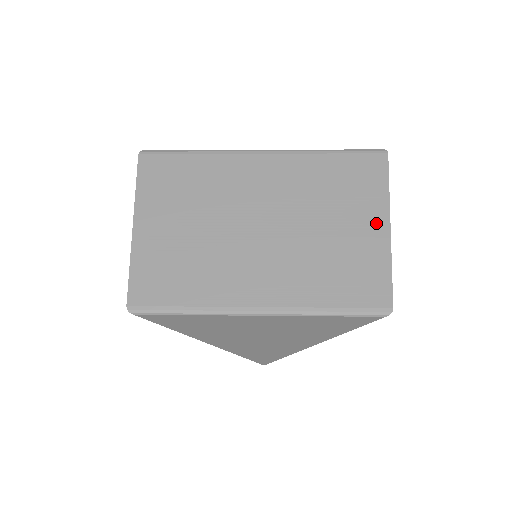
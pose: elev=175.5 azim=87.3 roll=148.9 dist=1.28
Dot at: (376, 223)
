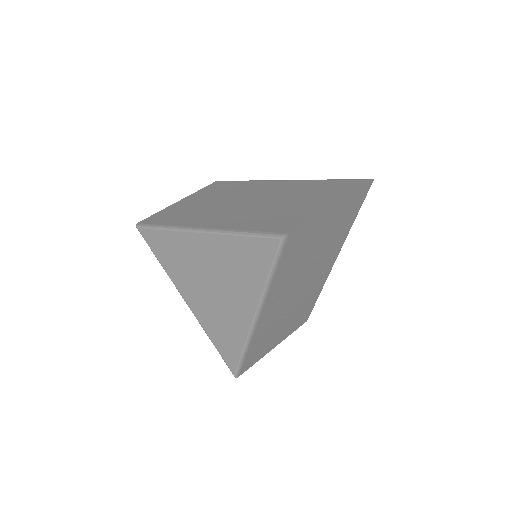
Dot at: (326, 203)
